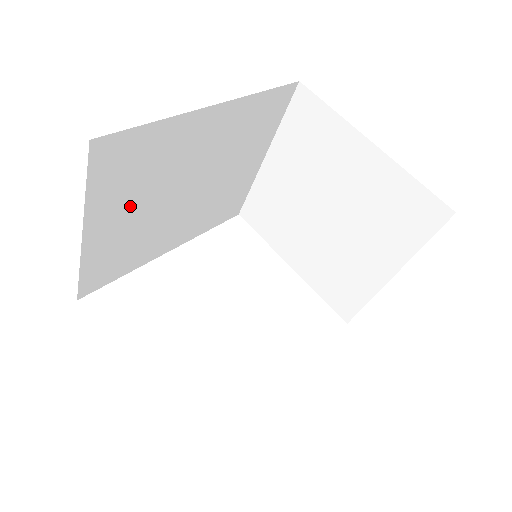
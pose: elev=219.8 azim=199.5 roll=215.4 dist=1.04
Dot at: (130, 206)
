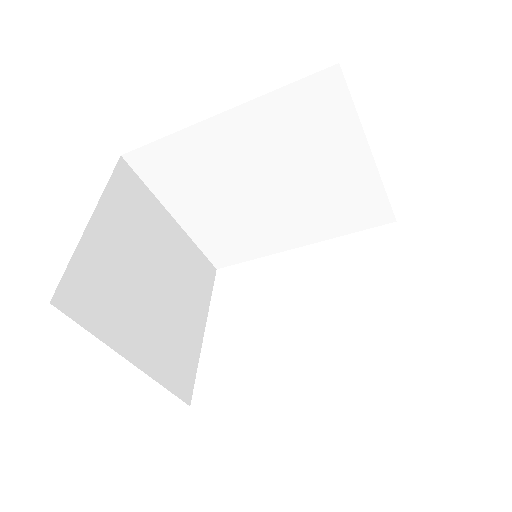
Dot at: (202, 201)
